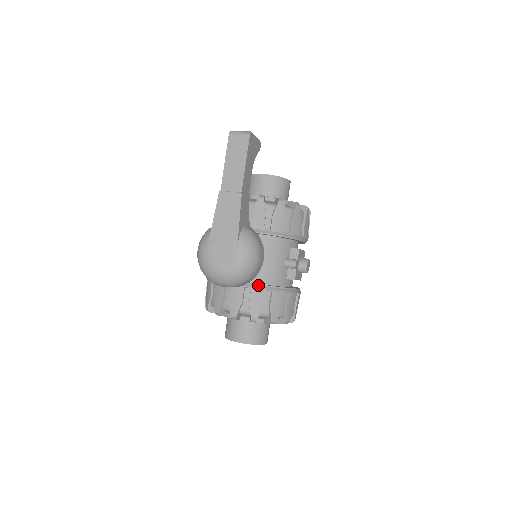
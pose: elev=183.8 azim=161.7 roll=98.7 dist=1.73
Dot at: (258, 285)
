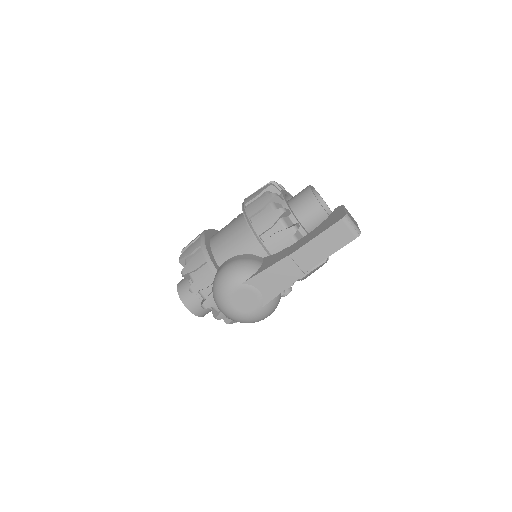
Dot at: occluded
